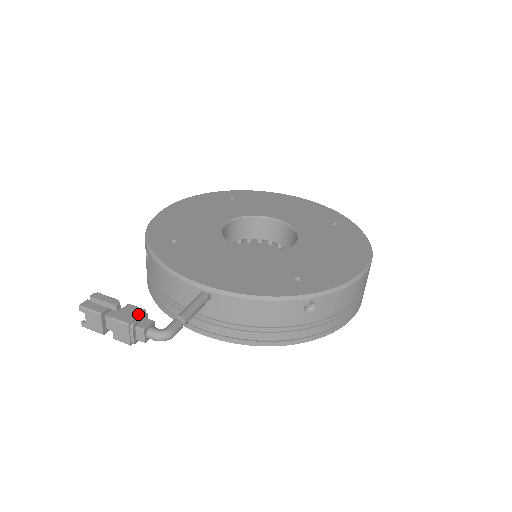
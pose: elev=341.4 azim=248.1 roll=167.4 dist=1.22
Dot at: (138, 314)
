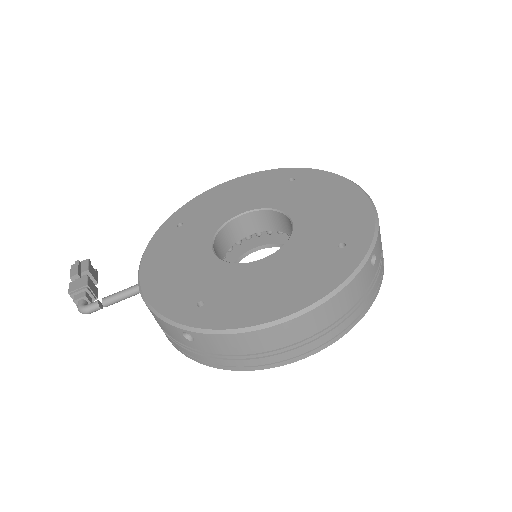
Dot at: (80, 287)
